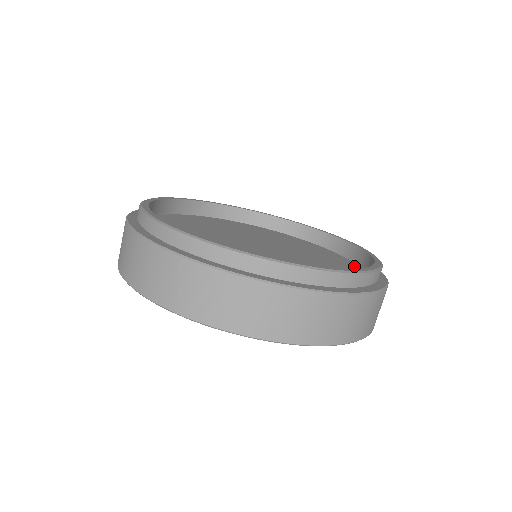
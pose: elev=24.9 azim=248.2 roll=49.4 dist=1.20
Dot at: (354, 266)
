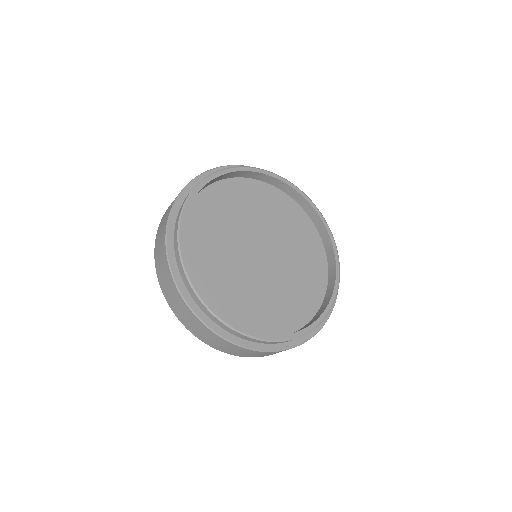
Dot at: (322, 258)
